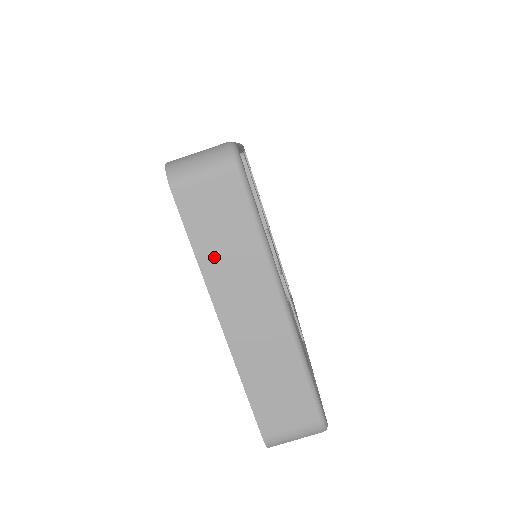
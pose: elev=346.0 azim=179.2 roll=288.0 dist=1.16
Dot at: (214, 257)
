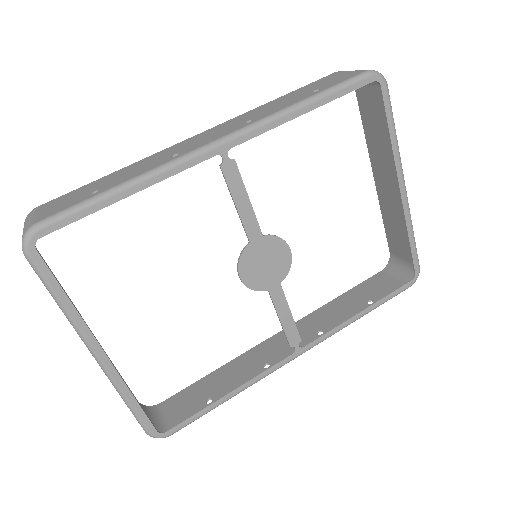
Dot at: occluded
